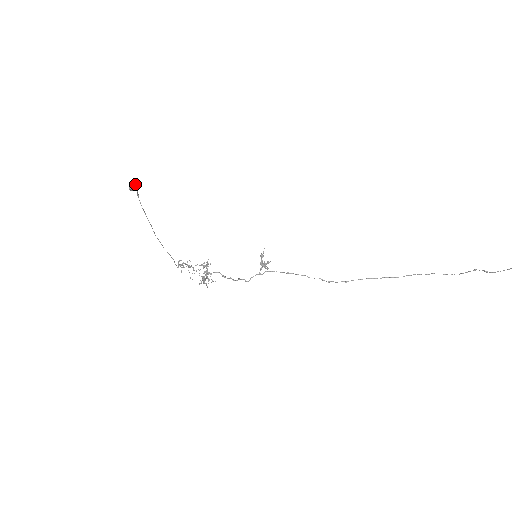
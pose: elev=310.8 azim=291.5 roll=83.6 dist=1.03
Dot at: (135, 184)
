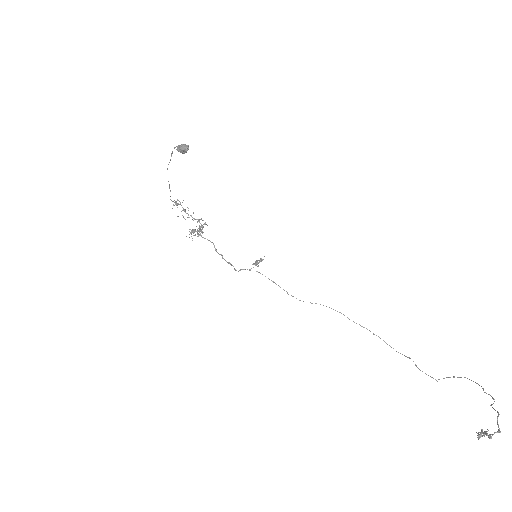
Dot at: (186, 151)
